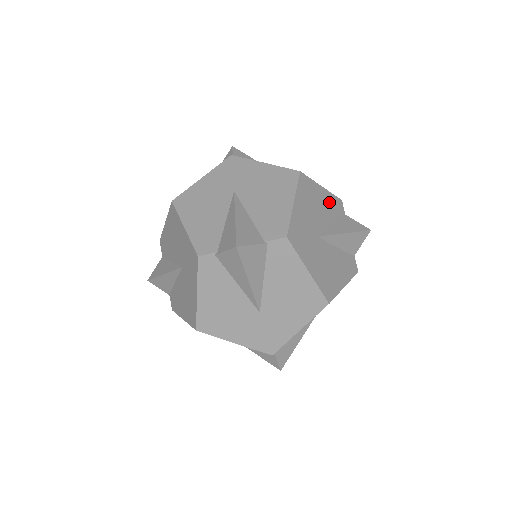
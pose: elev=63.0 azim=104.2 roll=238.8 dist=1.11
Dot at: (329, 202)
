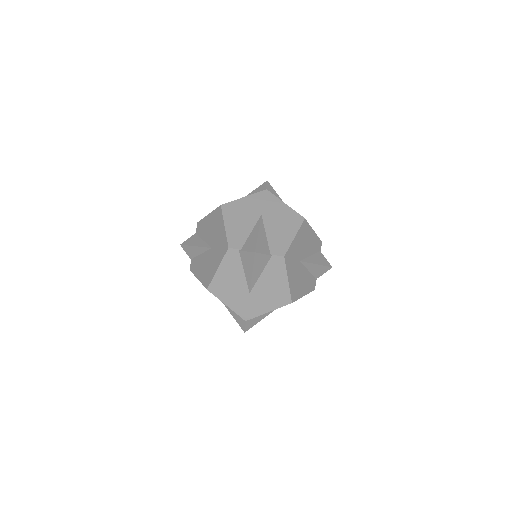
Dot at: (314, 241)
